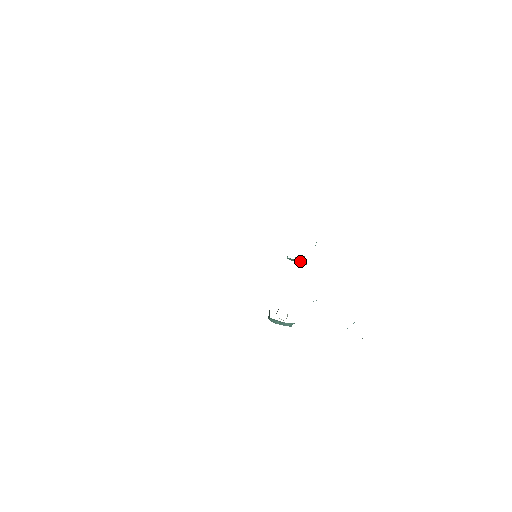
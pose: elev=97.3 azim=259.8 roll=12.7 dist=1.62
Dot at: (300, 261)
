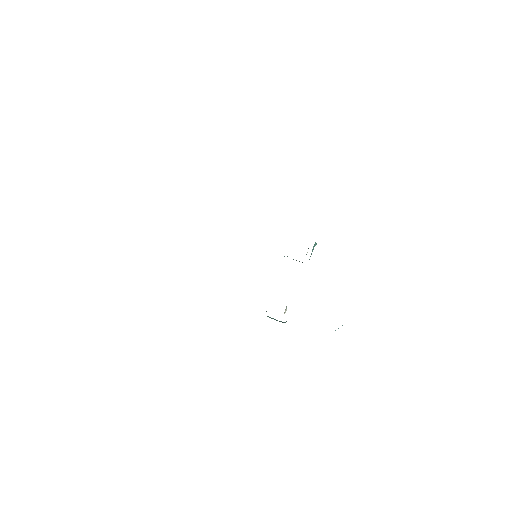
Dot at: occluded
